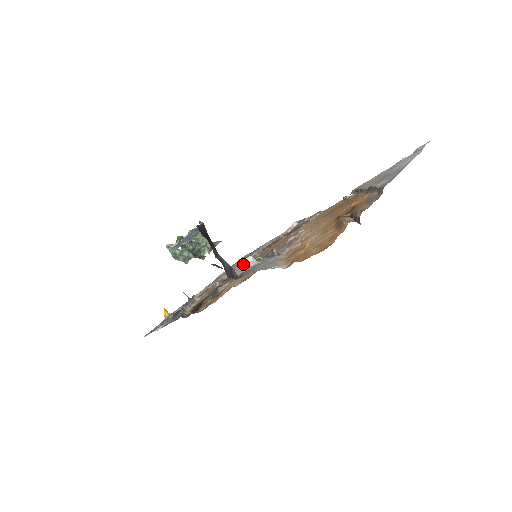
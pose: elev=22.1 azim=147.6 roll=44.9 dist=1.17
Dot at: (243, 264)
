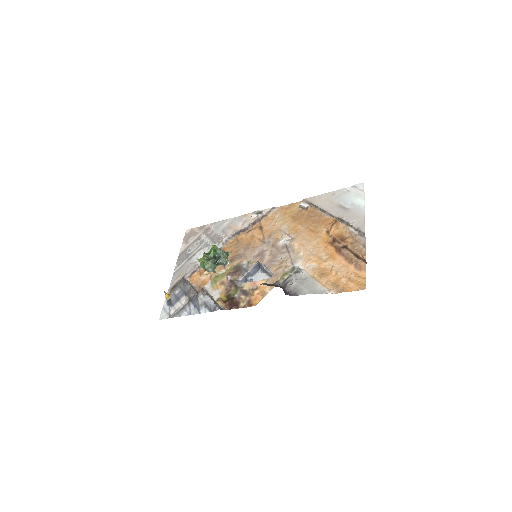
Dot at: (290, 284)
